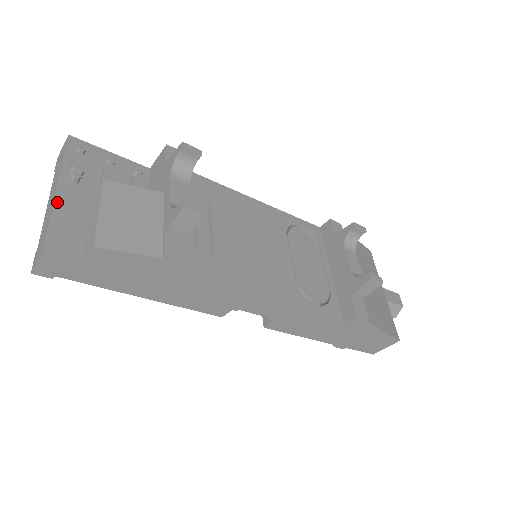
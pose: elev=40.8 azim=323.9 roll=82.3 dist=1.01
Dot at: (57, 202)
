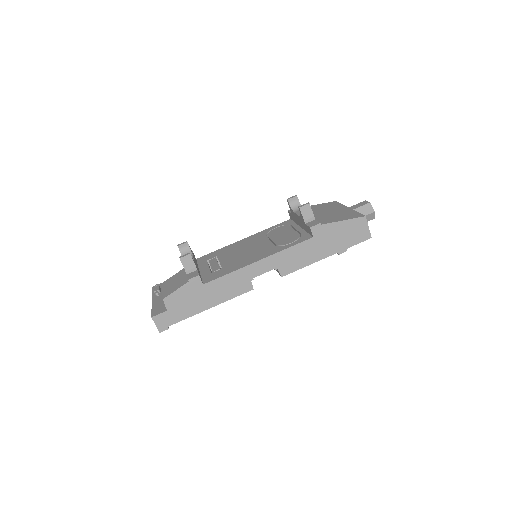
Dot at: (153, 304)
